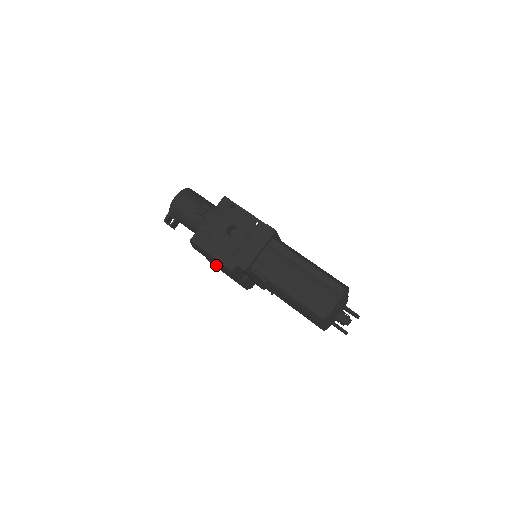
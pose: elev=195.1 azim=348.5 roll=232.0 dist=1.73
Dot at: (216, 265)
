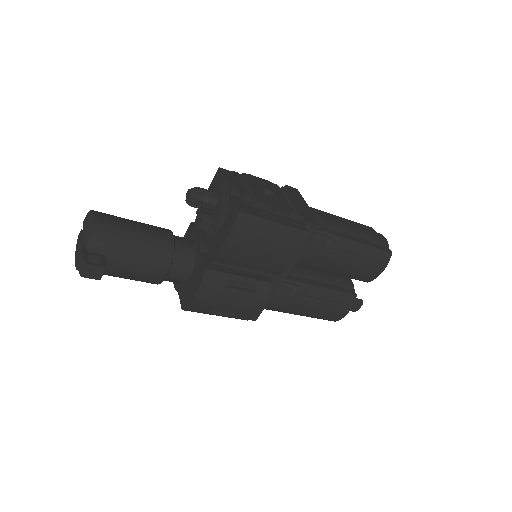
Dot at: (220, 288)
